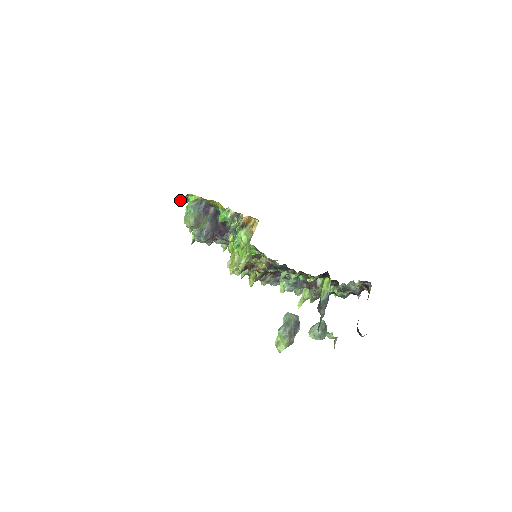
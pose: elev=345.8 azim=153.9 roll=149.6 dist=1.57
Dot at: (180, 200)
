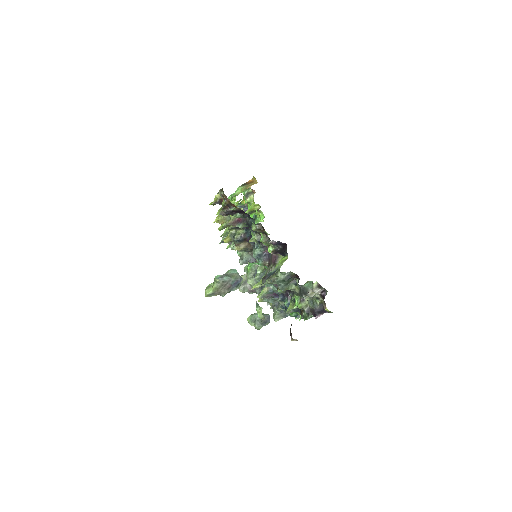
Dot at: occluded
